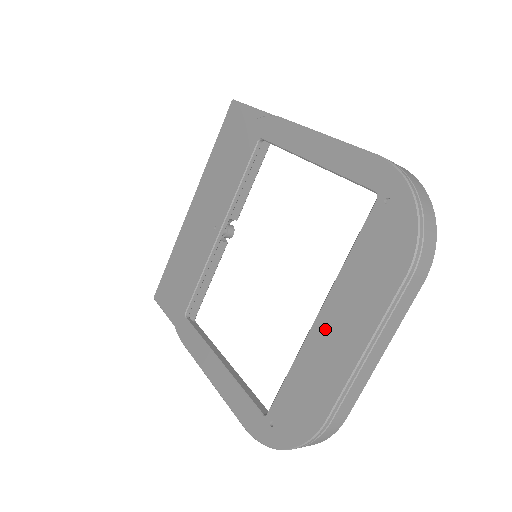
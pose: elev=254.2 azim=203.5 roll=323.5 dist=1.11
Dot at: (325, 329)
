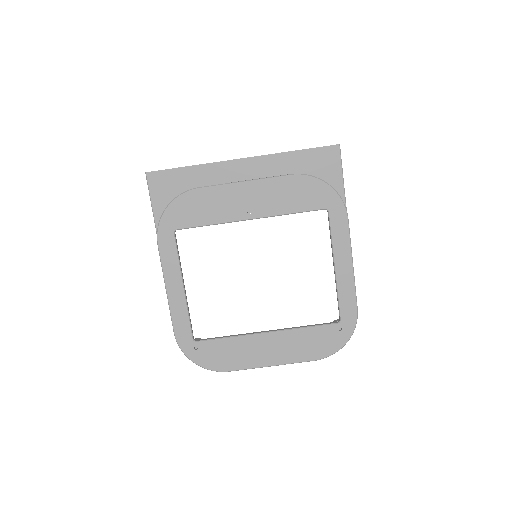
Dot at: (264, 342)
